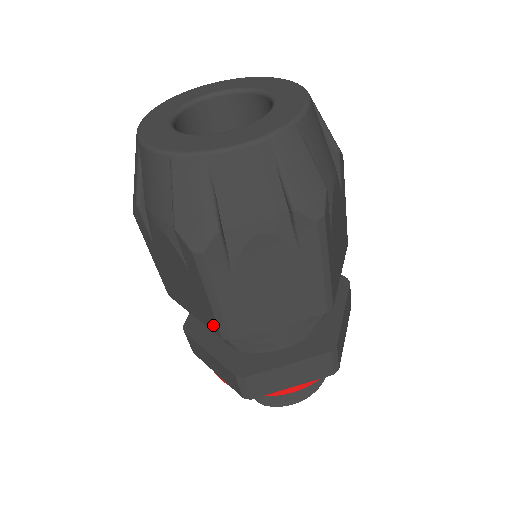
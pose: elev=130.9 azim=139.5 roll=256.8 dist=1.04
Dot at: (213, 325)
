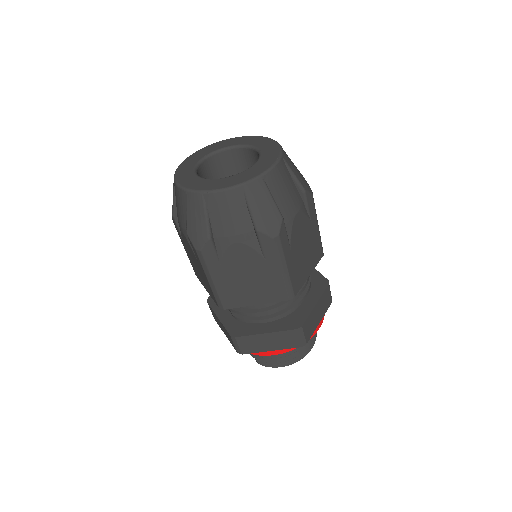
Dot at: (214, 298)
